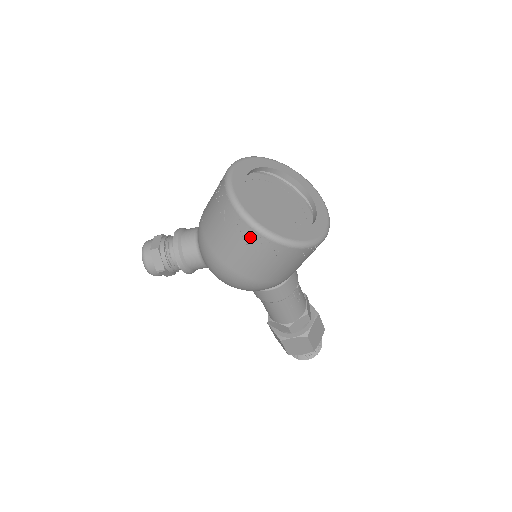
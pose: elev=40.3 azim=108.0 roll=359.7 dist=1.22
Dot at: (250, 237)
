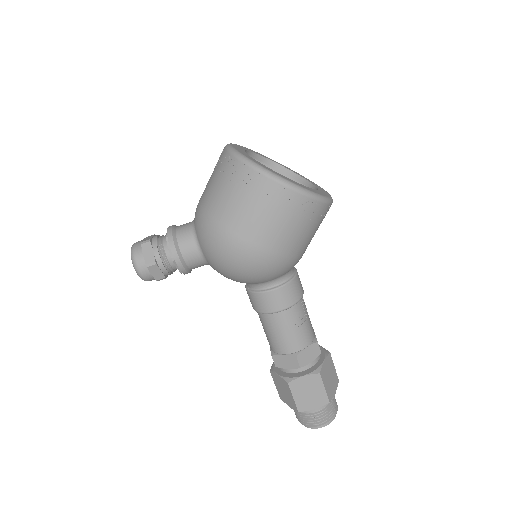
Dot at: (252, 182)
